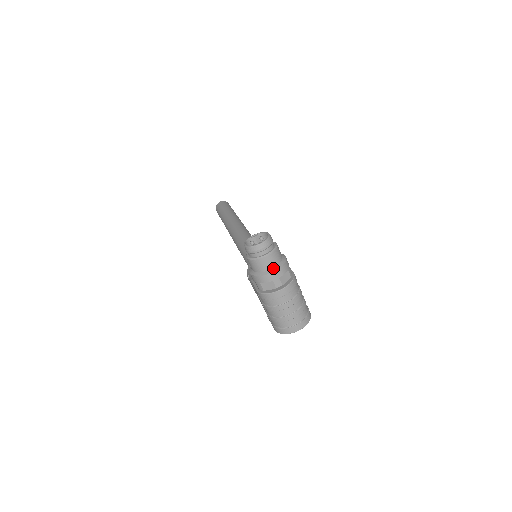
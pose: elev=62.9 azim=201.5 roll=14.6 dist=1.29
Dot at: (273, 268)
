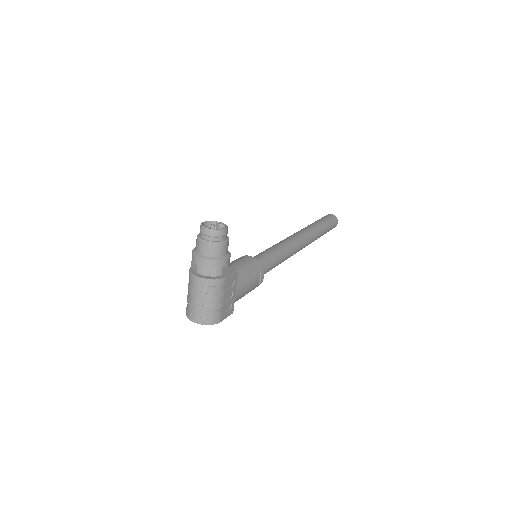
Dot at: (204, 256)
